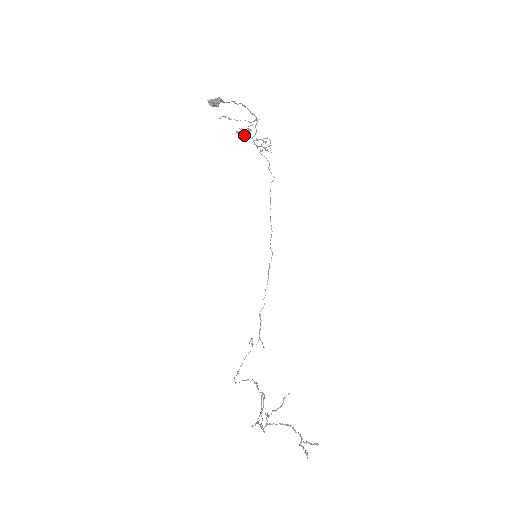
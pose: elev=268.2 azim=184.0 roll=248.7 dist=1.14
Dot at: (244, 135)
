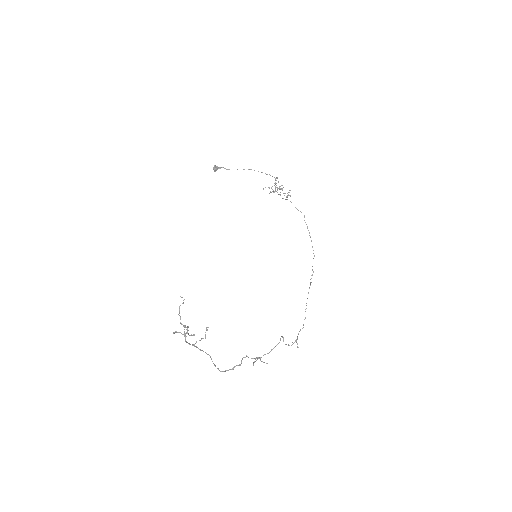
Dot at: (274, 192)
